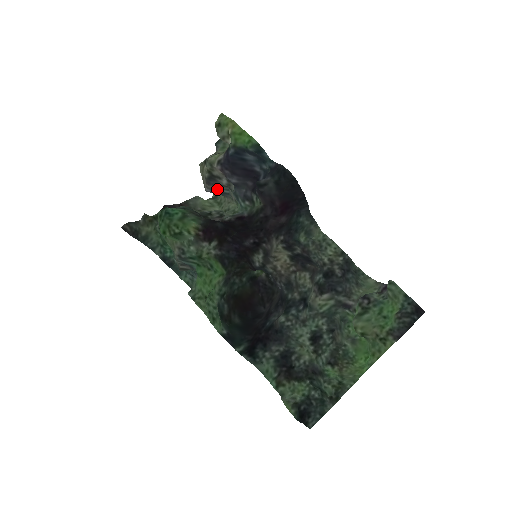
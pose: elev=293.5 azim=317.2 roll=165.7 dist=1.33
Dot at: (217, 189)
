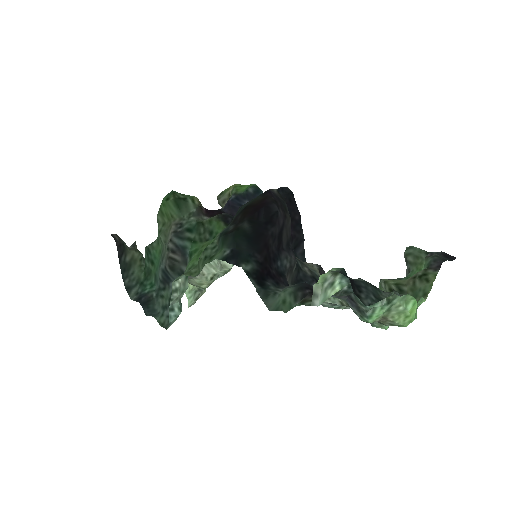
Dot at: occluded
